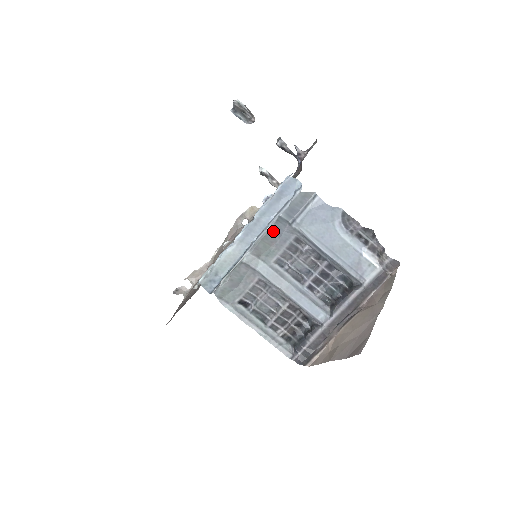
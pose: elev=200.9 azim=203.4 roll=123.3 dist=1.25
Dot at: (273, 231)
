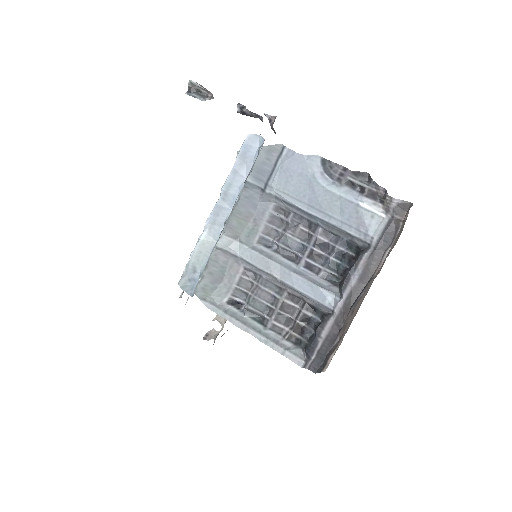
Dot at: (244, 202)
